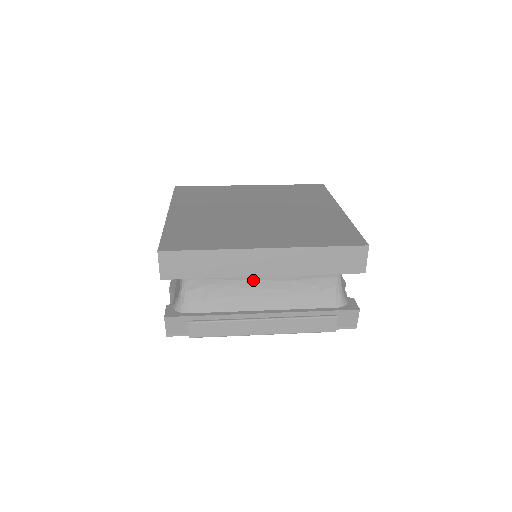
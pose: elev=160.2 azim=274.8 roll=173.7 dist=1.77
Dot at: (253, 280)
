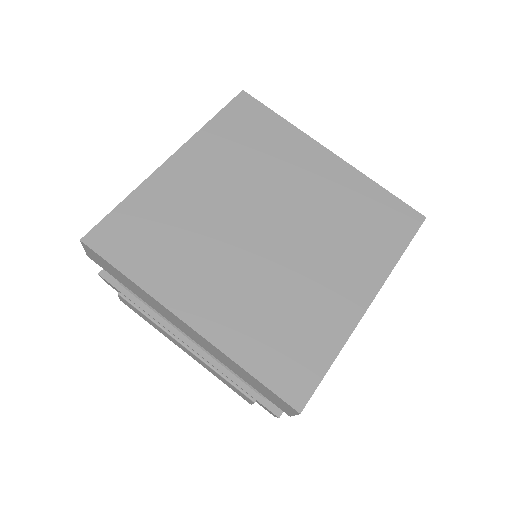
Dot at: occluded
